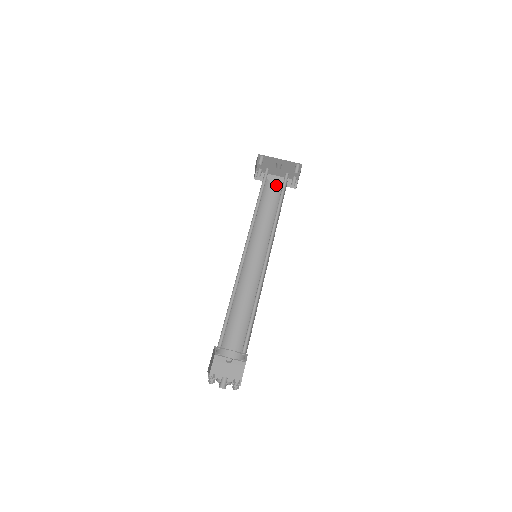
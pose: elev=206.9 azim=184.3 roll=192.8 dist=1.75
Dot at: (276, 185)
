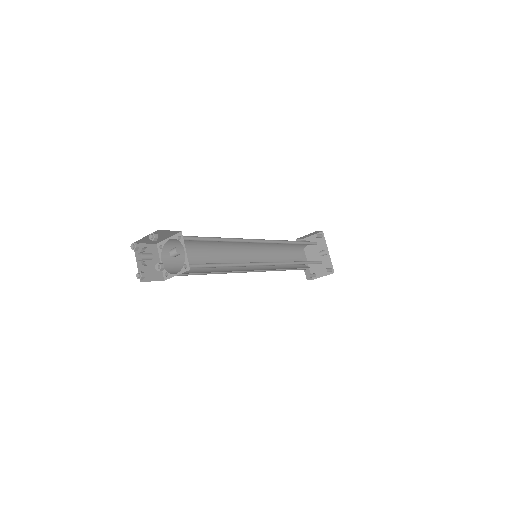
Dot at: (302, 260)
